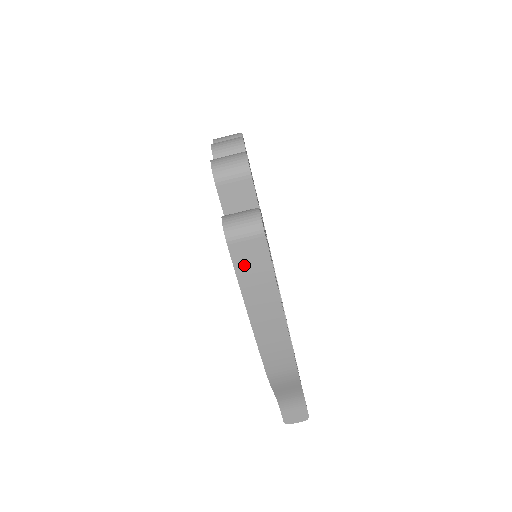
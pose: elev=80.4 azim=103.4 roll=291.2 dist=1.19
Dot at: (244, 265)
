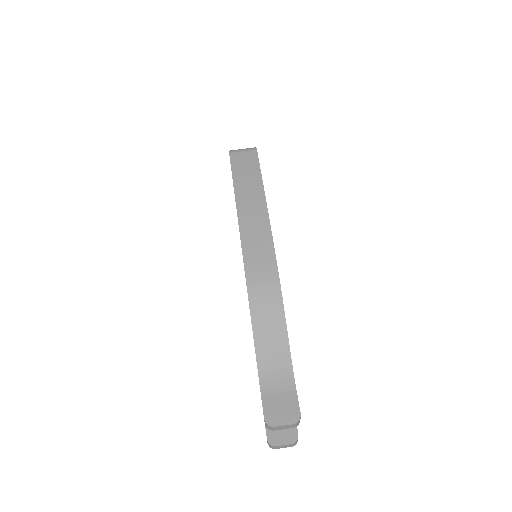
Dot at: (239, 167)
